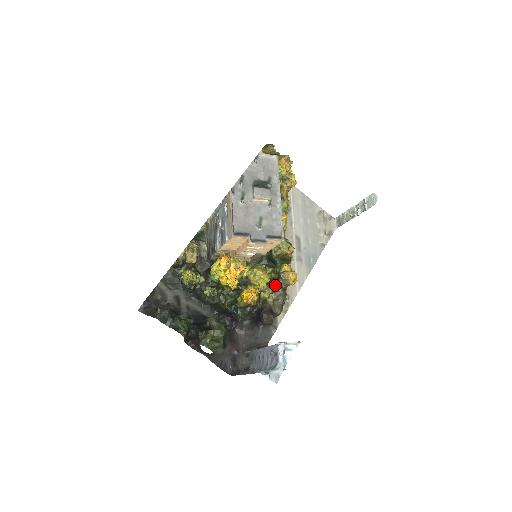
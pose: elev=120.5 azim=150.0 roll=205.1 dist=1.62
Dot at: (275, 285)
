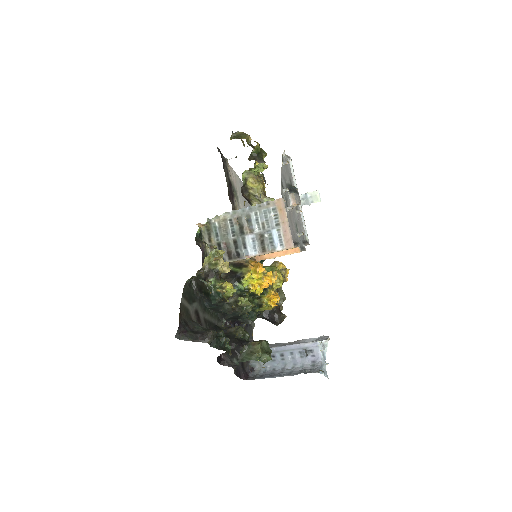
Dot at: occluded
